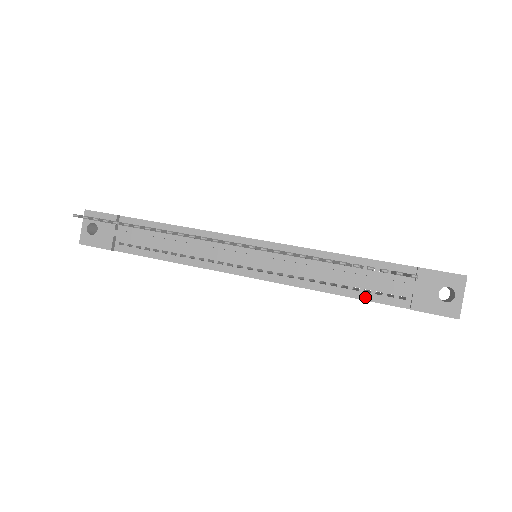
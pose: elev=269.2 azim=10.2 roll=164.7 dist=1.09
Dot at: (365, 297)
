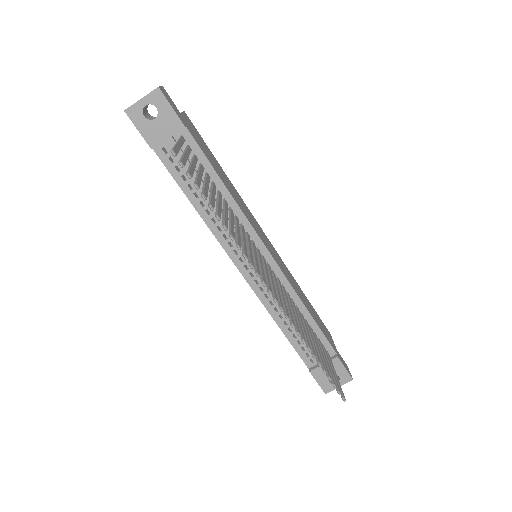
Dot at: (294, 344)
